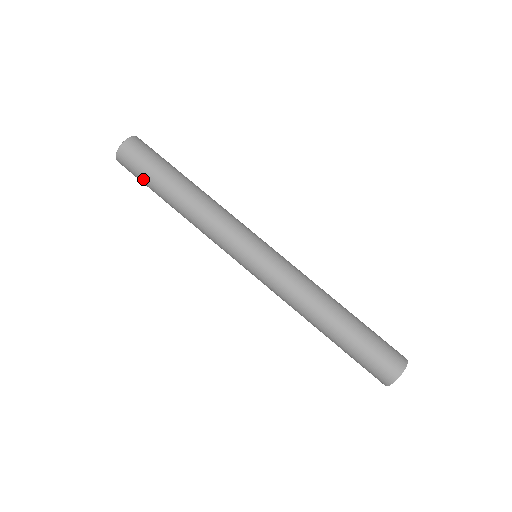
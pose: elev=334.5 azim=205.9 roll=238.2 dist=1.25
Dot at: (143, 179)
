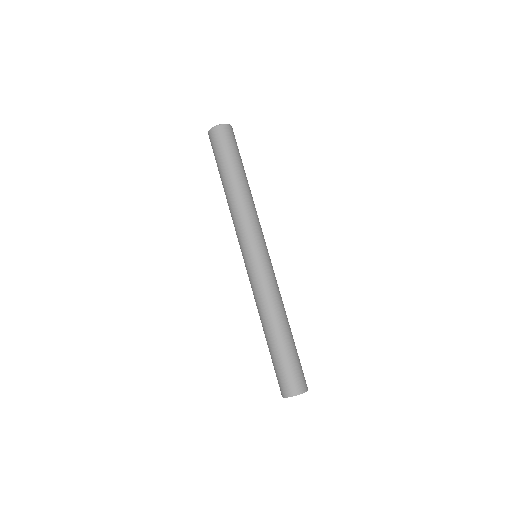
Dot at: occluded
